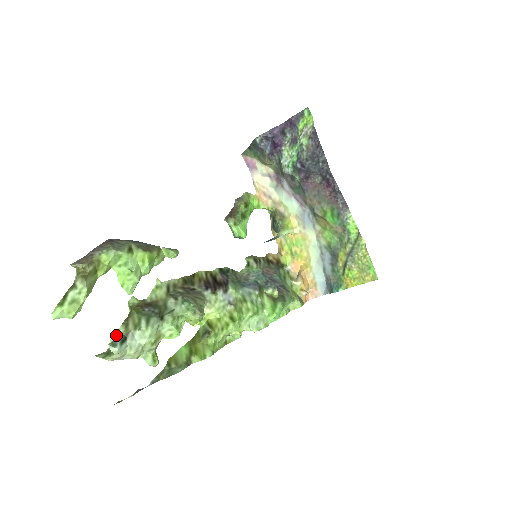
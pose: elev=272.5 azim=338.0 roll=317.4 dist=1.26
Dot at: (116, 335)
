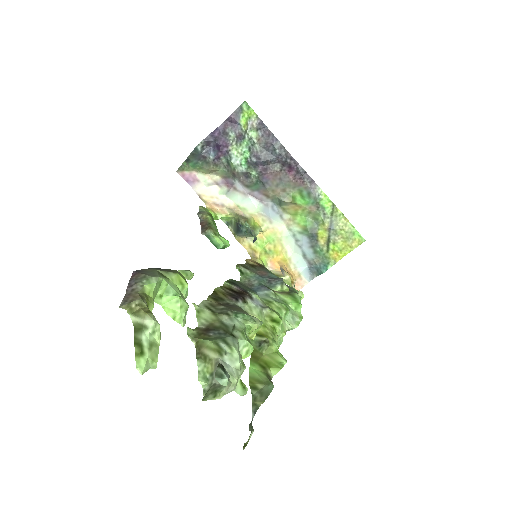
Dot at: (200, 373)
